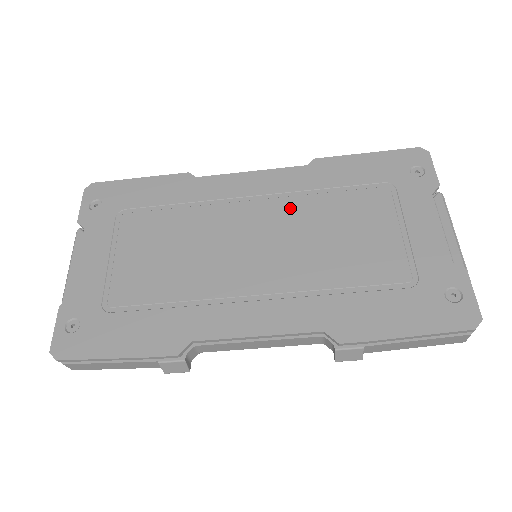
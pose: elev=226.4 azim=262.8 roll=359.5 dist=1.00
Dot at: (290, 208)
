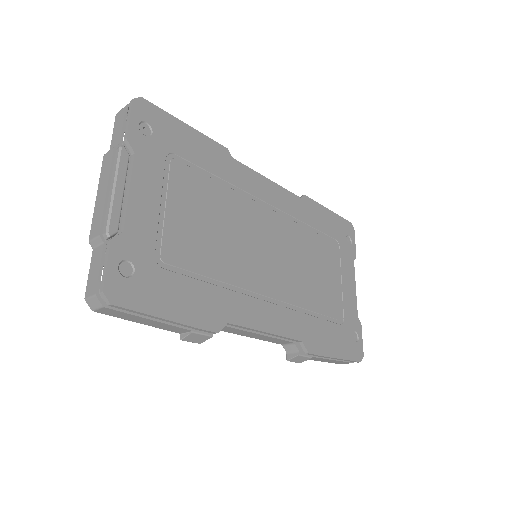
Dot at: (290, 230)
